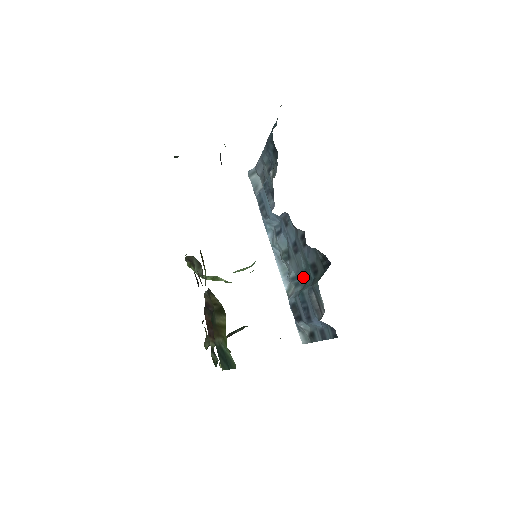
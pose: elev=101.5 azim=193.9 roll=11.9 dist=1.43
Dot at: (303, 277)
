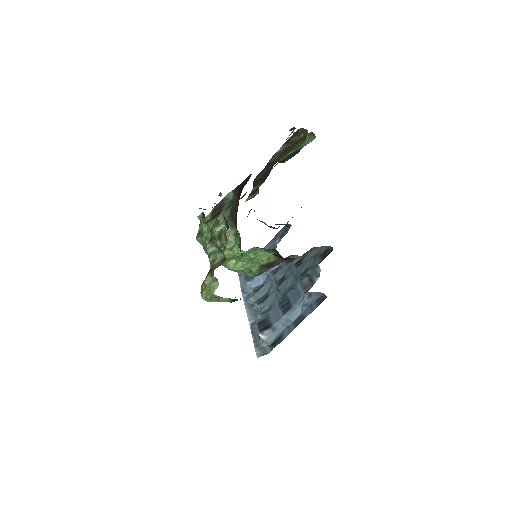
Dot at: occluded
